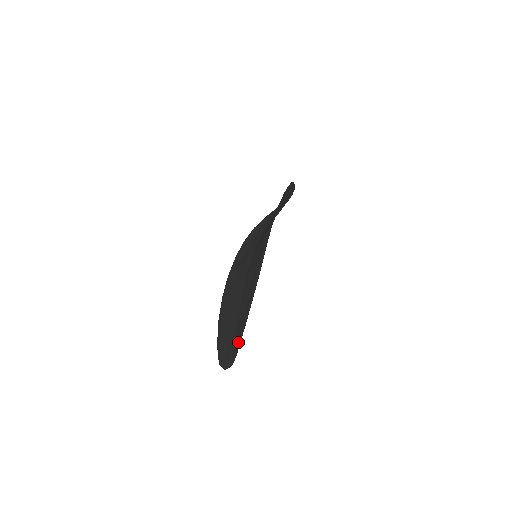
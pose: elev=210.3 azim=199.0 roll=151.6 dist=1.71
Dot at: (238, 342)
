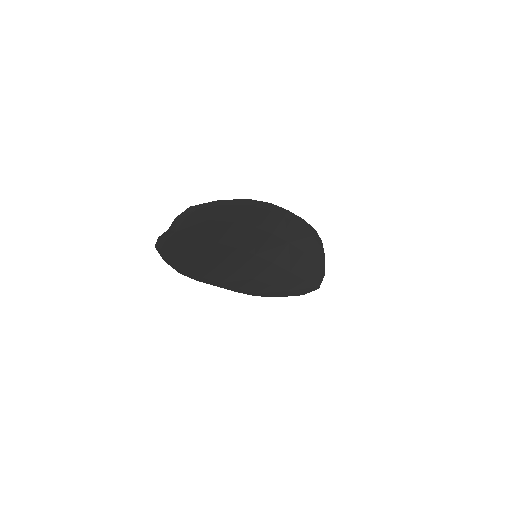
Dot at: (193, 211)
